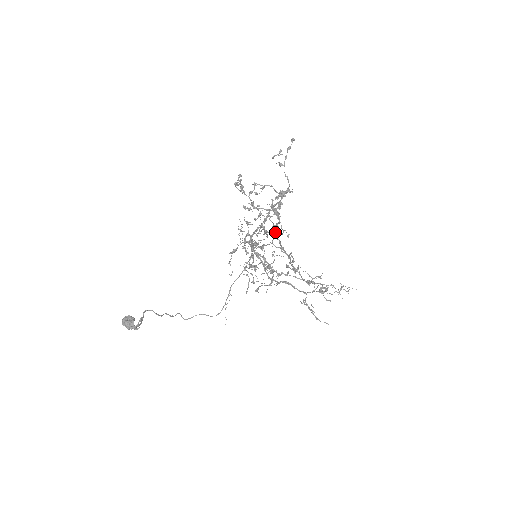
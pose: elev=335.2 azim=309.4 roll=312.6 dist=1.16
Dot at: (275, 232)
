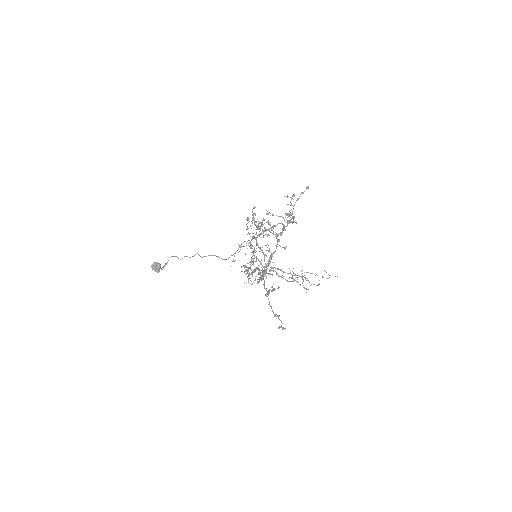
Dot at: occluded
